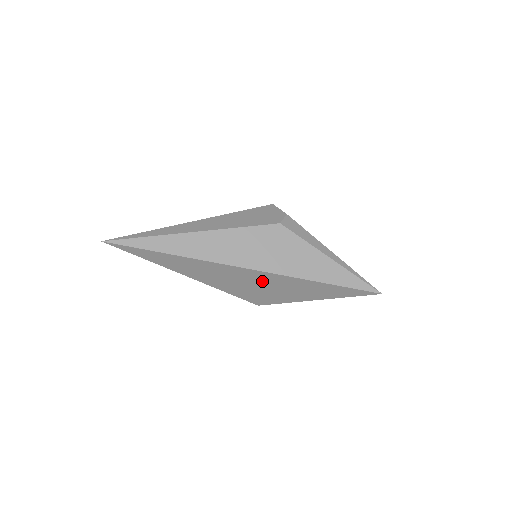
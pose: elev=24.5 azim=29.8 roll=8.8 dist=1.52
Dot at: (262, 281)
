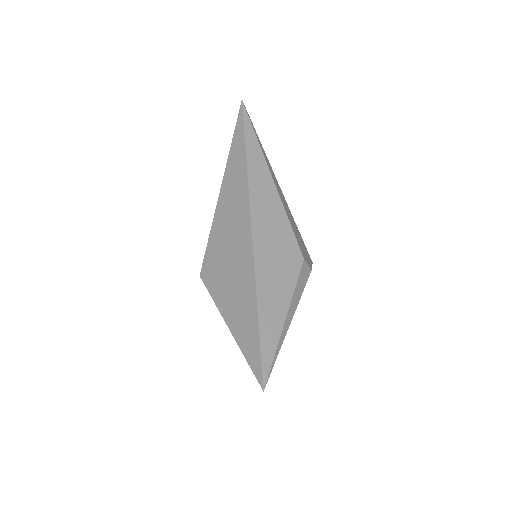
Dot at: (238, 255)
